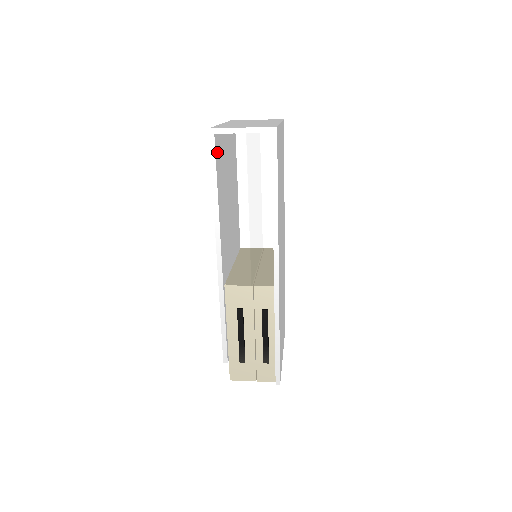
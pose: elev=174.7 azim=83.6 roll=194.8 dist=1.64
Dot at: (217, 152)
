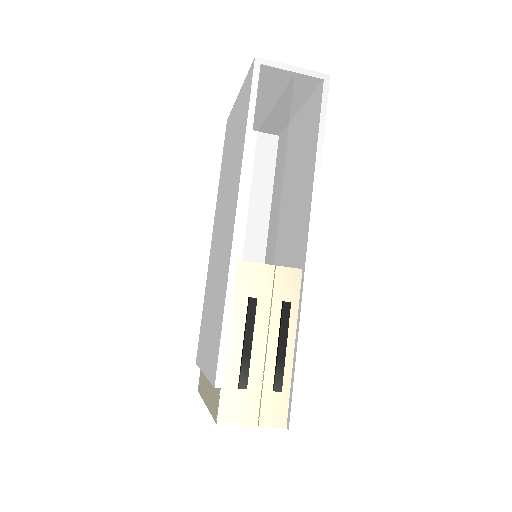
Dot at: occluded
